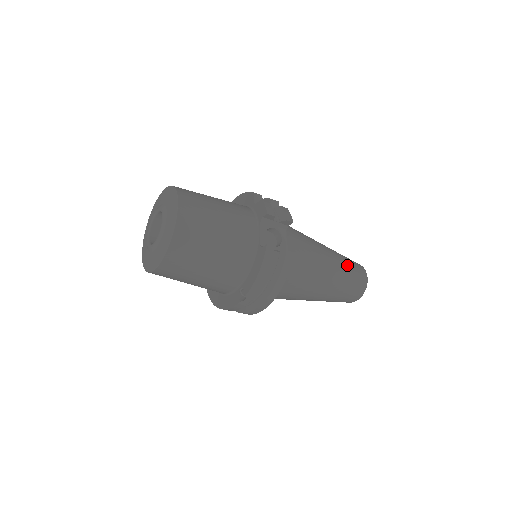
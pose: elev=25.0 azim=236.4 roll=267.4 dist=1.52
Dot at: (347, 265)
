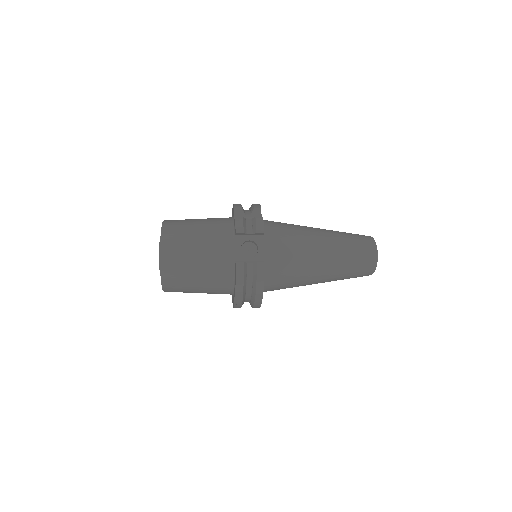
Dot at: (347, 247)
